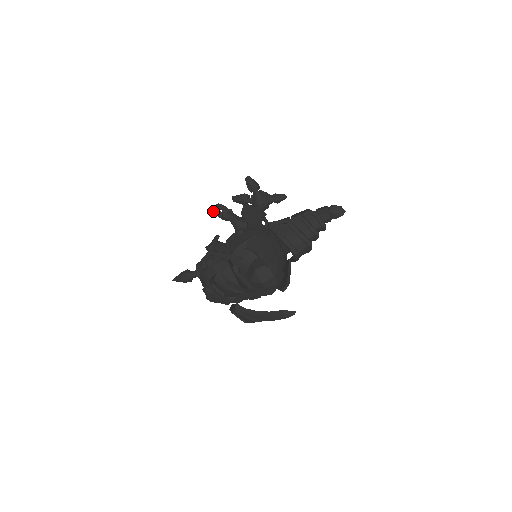
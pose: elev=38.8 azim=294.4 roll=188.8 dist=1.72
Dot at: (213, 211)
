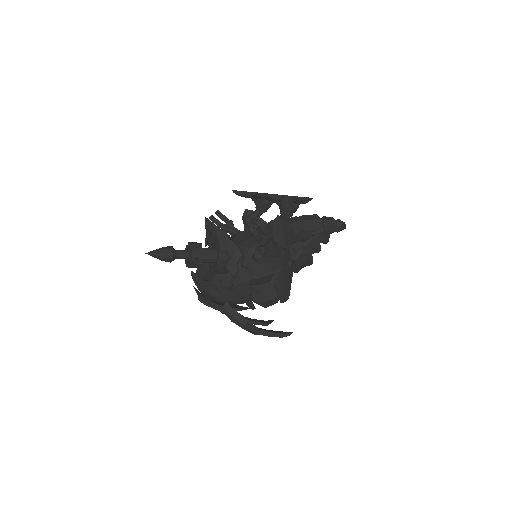
Dot at: (255, 236)
